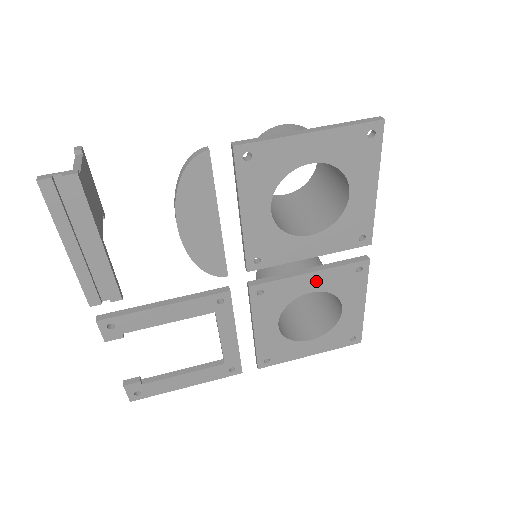
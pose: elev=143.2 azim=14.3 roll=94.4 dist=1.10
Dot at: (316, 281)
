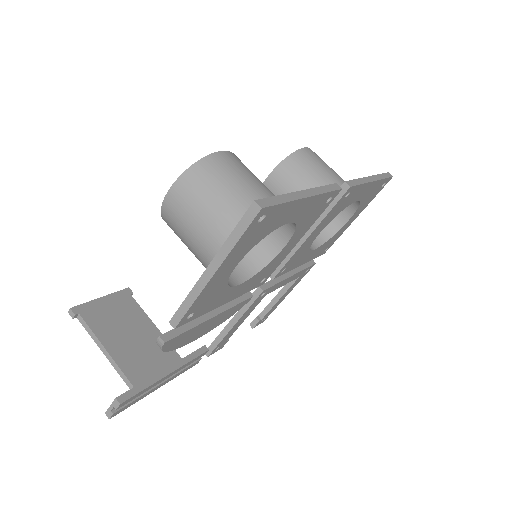
Dot at: (318, 230)
